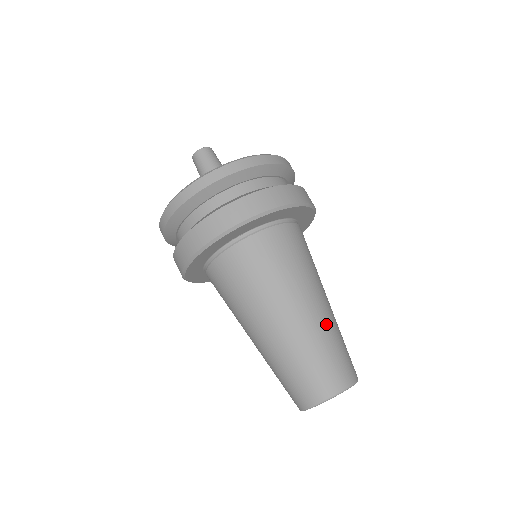
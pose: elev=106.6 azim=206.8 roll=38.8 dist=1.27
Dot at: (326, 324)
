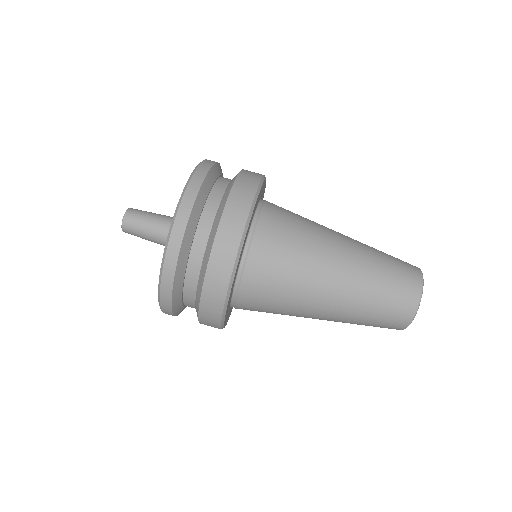
Dot at: (361, 276)
